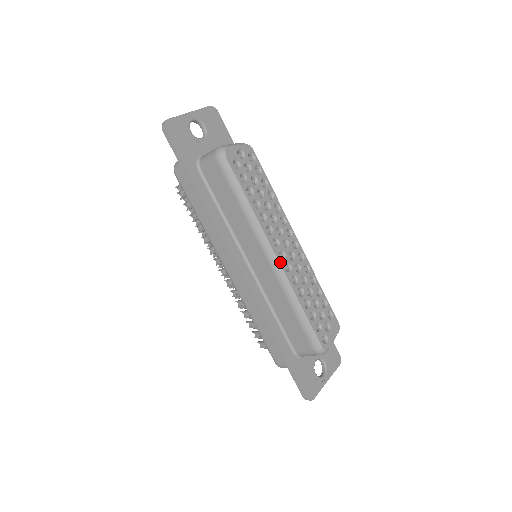
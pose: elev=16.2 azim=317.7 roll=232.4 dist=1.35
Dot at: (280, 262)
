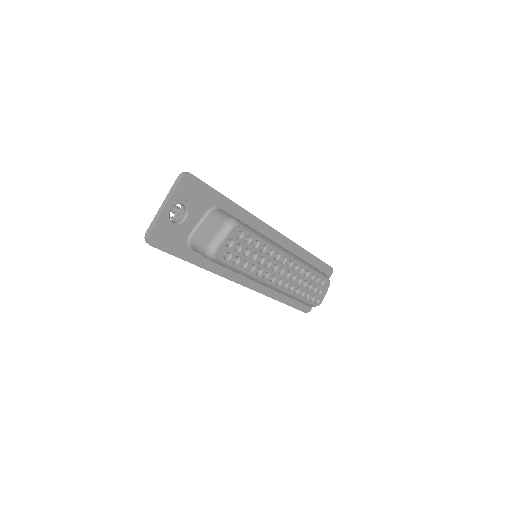
Dot at: (278, 288)
